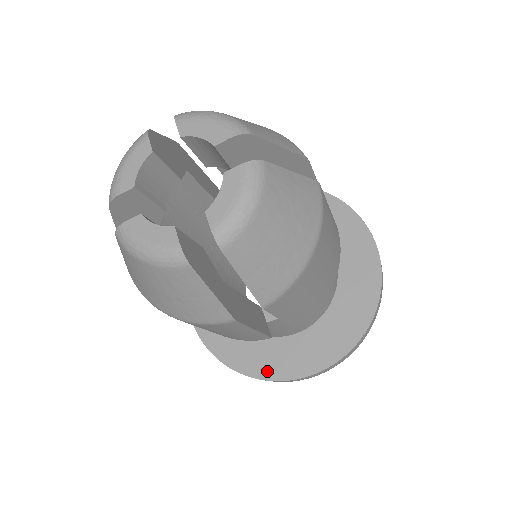
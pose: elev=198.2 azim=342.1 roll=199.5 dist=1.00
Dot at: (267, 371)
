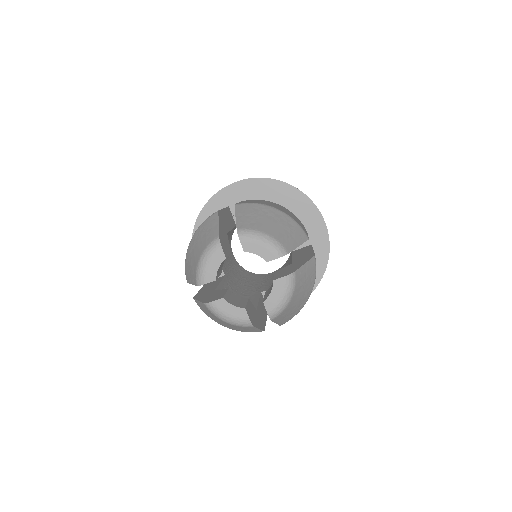
Dot at: occluded
